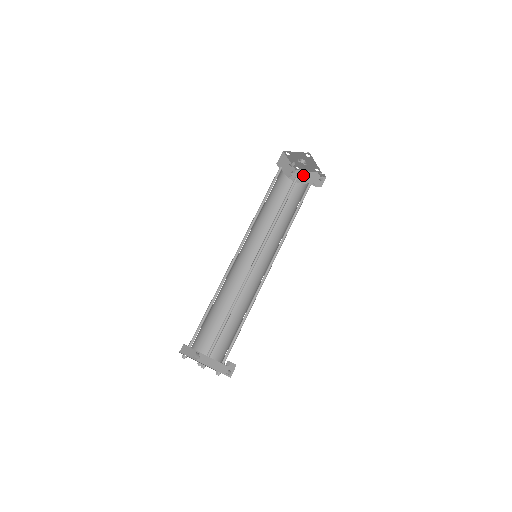
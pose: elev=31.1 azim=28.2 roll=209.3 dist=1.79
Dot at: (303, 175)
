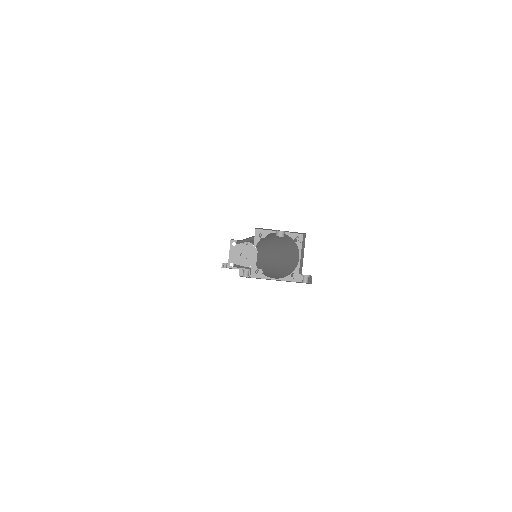
Dot at: occluded
